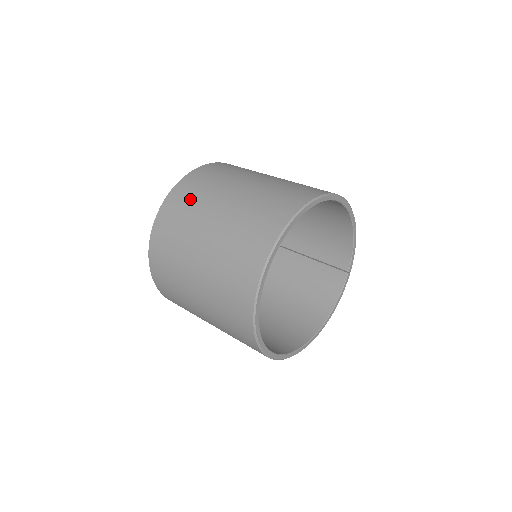
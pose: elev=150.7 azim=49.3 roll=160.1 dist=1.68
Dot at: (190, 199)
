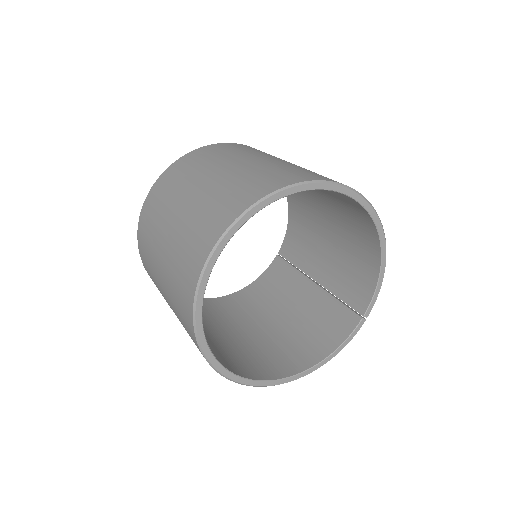
Dot at: (199, 160)
